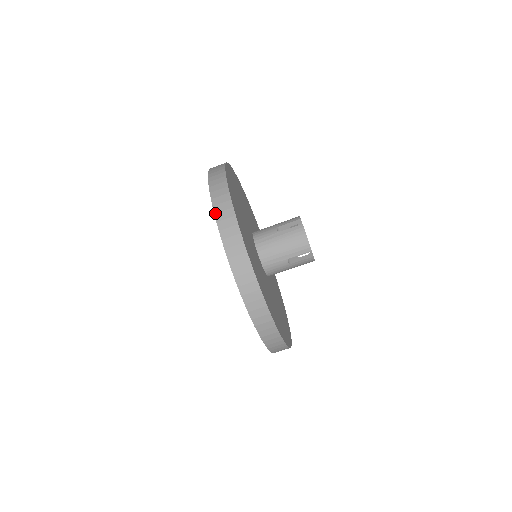
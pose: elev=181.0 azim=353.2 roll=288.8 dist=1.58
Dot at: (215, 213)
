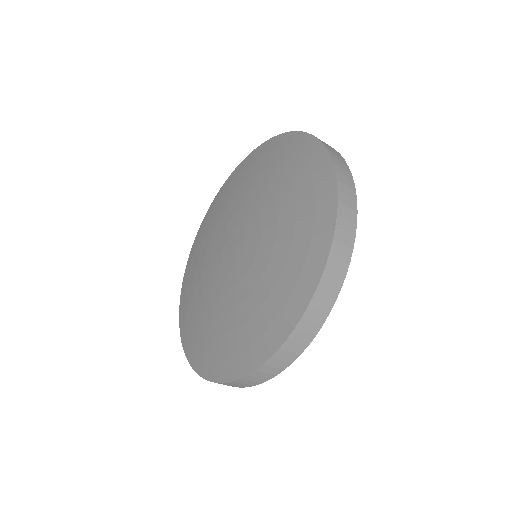
Dot at: (331, 252)
